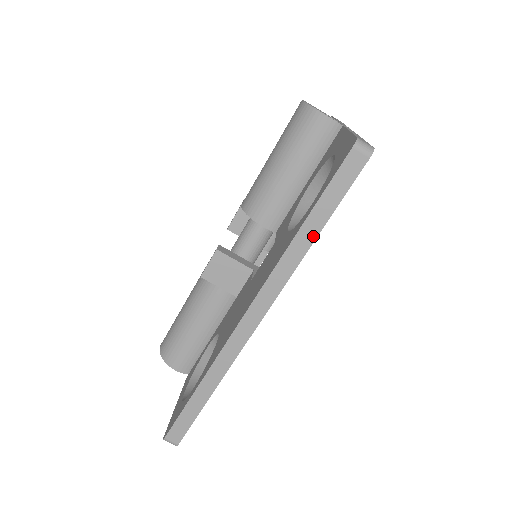
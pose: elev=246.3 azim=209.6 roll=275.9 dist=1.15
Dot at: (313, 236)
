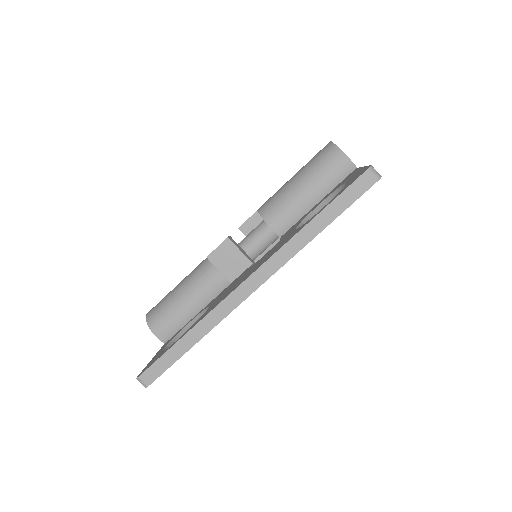
Dot at: (318, 230)
